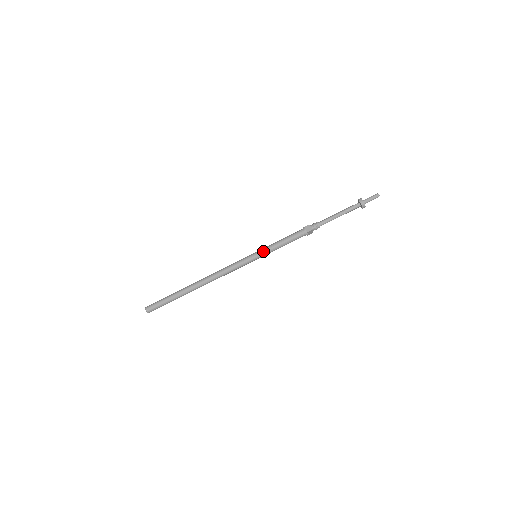
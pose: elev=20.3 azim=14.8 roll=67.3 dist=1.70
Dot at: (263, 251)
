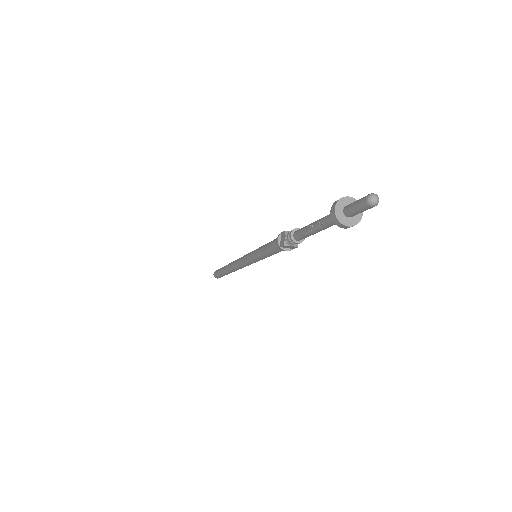
Dot at: (254, 253)
